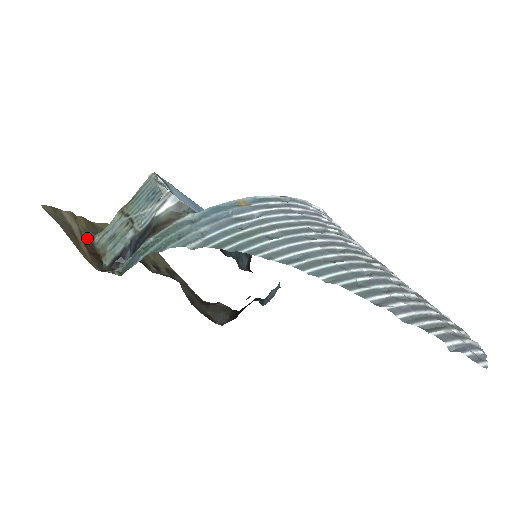
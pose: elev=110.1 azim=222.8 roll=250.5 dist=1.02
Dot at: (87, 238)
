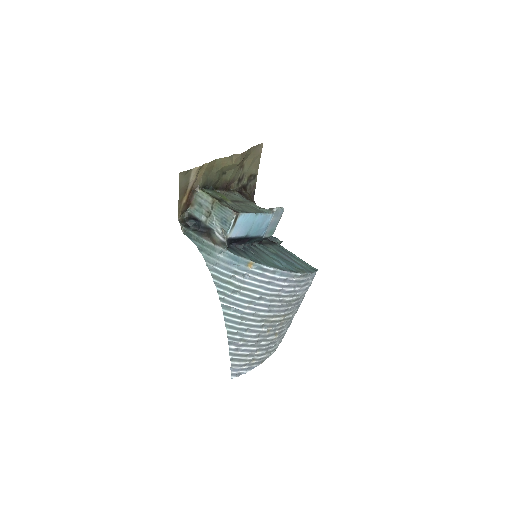
Dot at: (194, 188)
